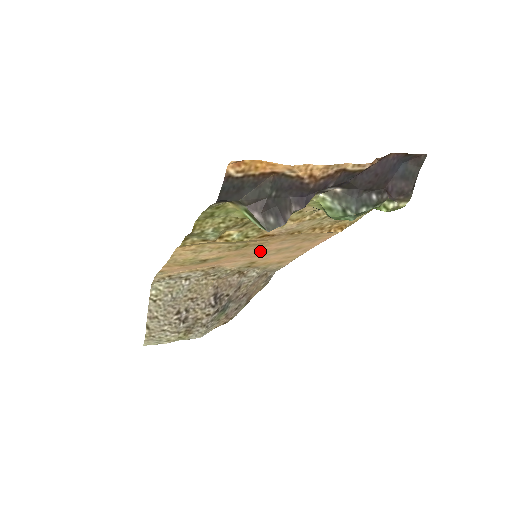
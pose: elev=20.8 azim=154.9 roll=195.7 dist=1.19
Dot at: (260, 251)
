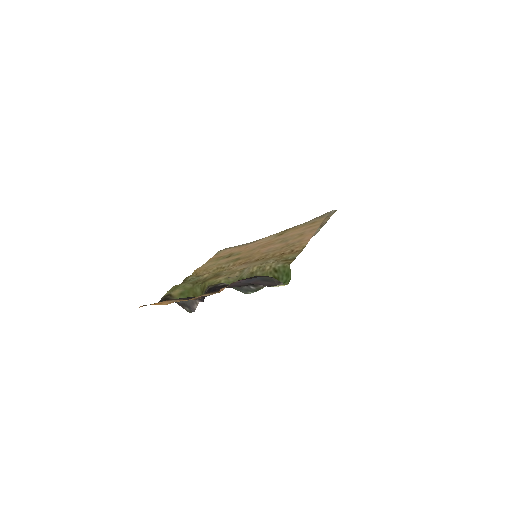
Dot at: (264, 247)
